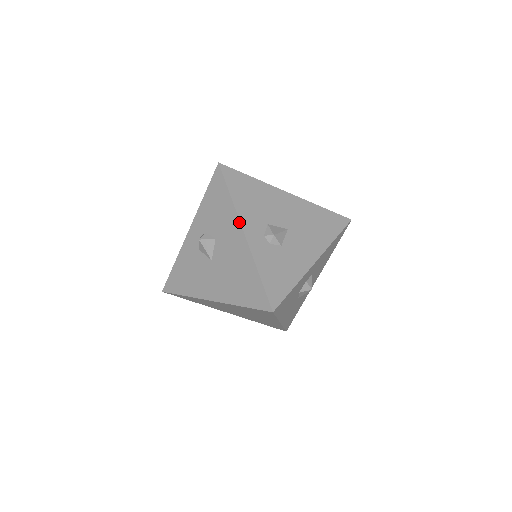
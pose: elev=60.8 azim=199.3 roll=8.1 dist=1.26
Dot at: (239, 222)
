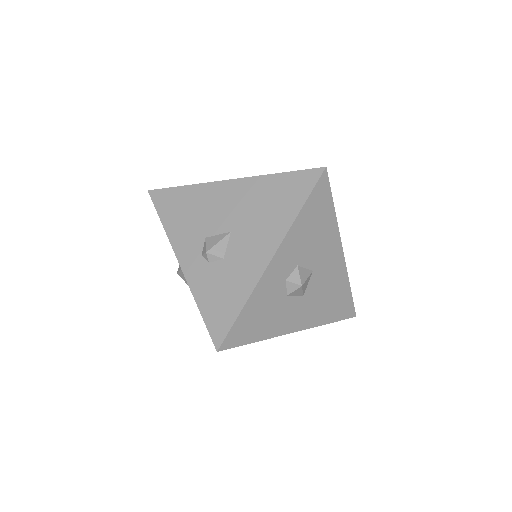
Dot at: (174, 252)
